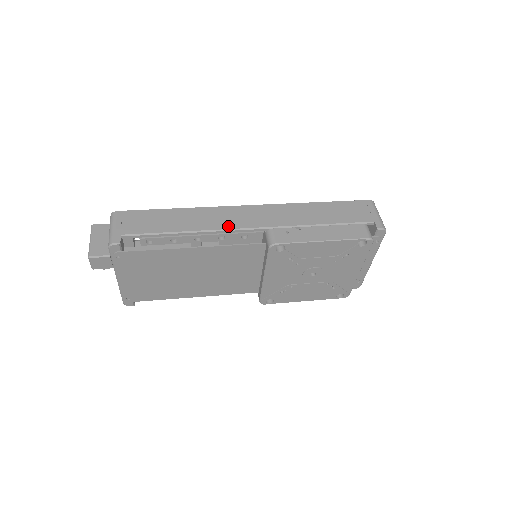
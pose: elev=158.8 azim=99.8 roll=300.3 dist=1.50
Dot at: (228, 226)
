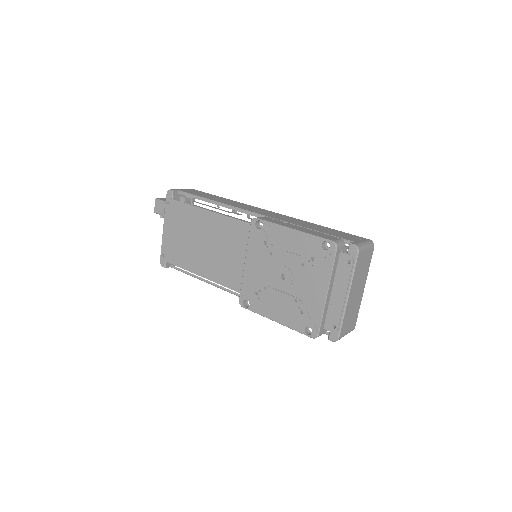
Dot at: (240, 207)
